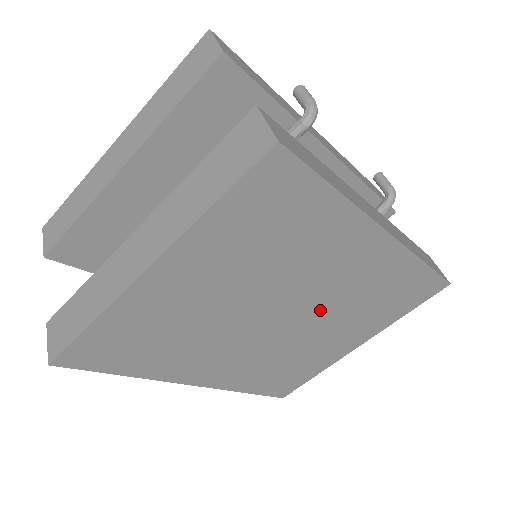
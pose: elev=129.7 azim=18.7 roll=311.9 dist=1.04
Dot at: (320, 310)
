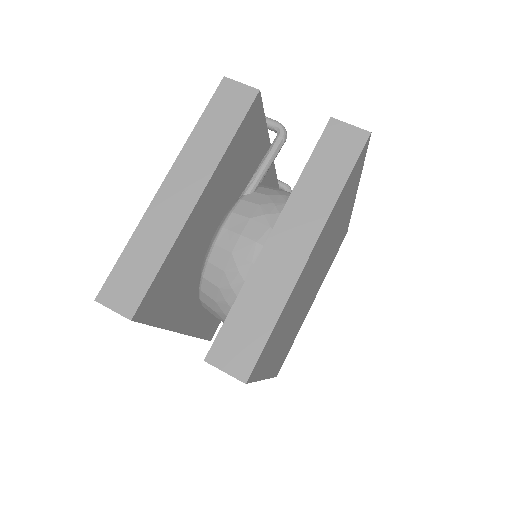
Dot at: (321, 271)
